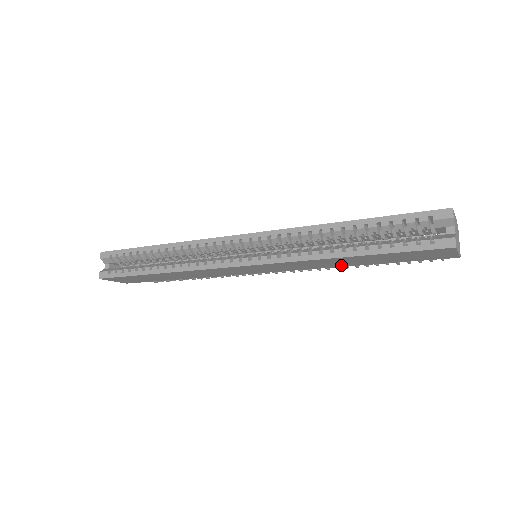
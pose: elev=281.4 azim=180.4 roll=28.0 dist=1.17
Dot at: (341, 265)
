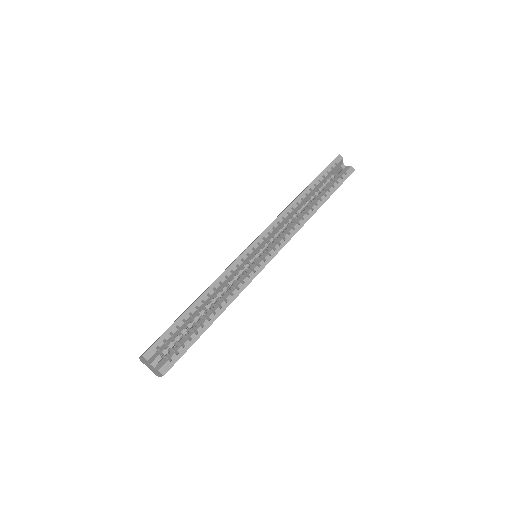
Dot at: occluded
